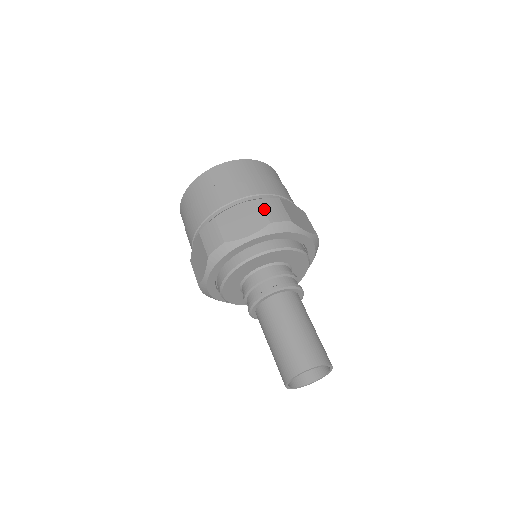
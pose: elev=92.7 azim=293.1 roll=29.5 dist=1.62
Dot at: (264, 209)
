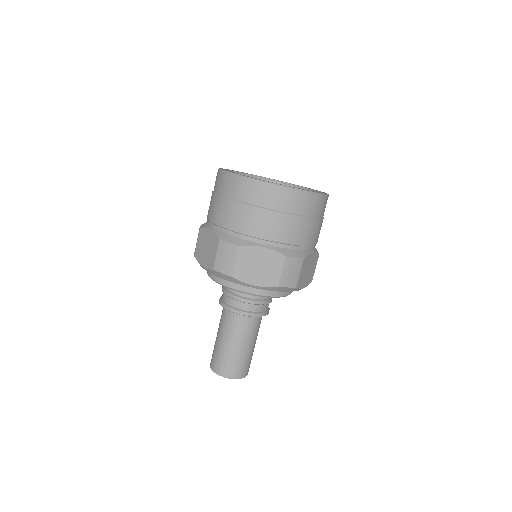
Dot at: (283, 270)
